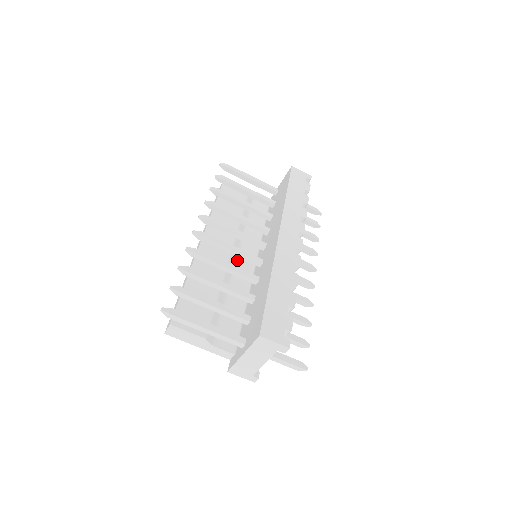
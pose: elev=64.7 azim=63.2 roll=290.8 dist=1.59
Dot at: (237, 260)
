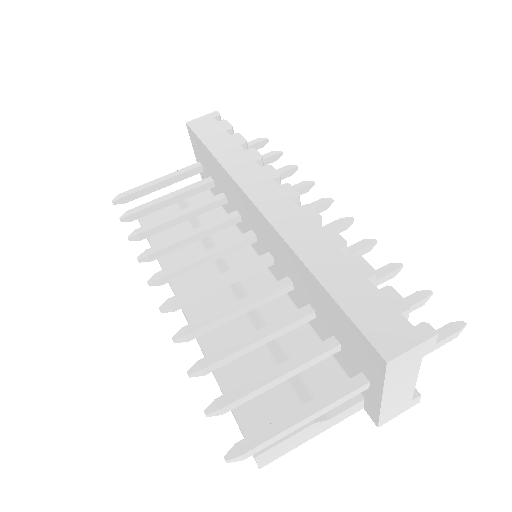
Dot at: (241, 282)
